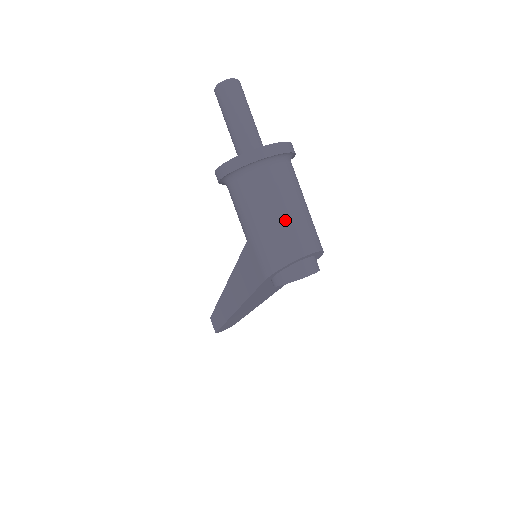
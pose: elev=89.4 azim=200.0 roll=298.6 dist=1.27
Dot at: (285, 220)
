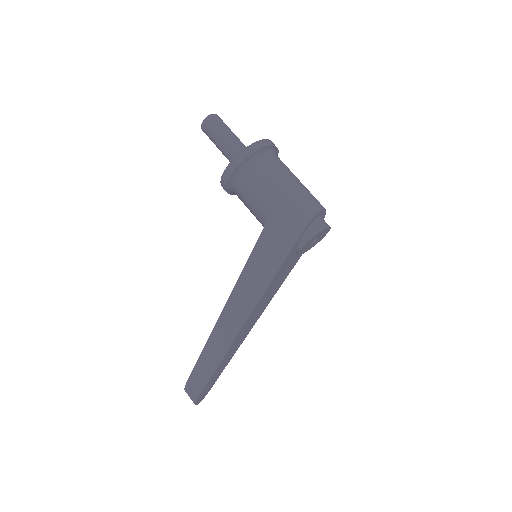
Dot at: (301, 185)
